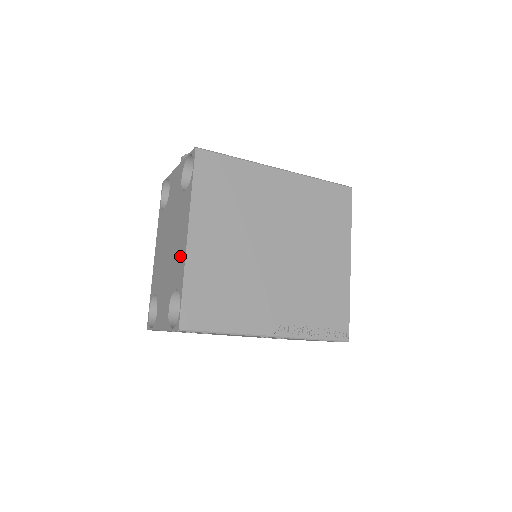
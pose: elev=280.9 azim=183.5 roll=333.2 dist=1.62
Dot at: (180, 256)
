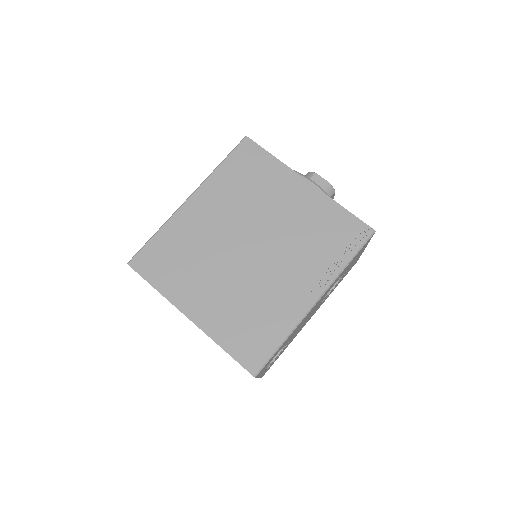
Dot at: occluded
